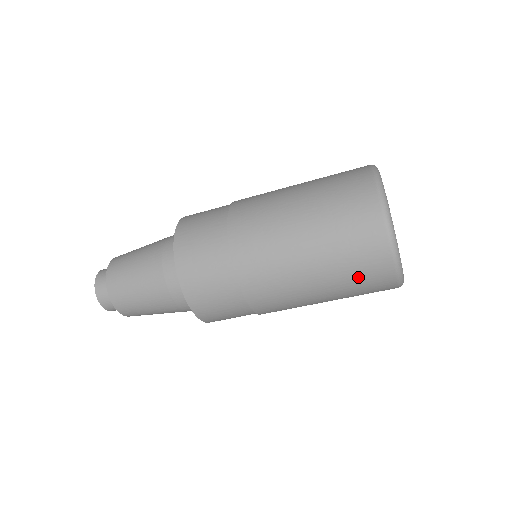
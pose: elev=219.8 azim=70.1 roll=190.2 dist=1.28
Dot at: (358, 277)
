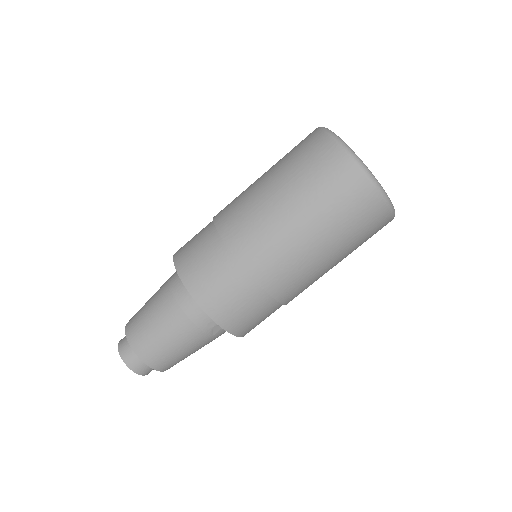
Dot at: (334, 195)
